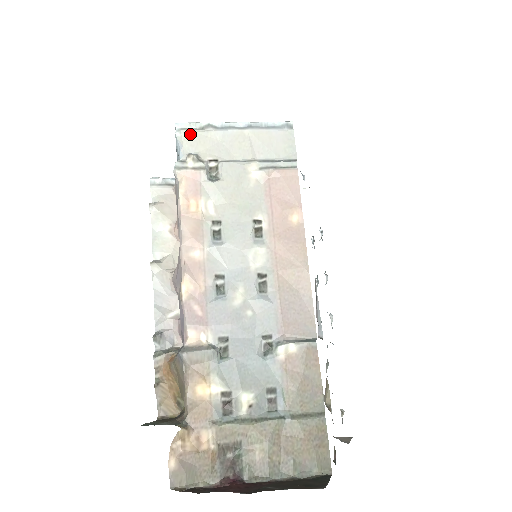
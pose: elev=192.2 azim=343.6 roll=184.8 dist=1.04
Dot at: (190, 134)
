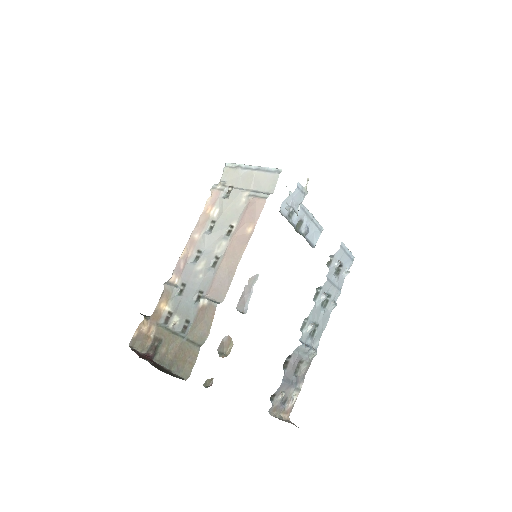
Dot at: (228, 170)
